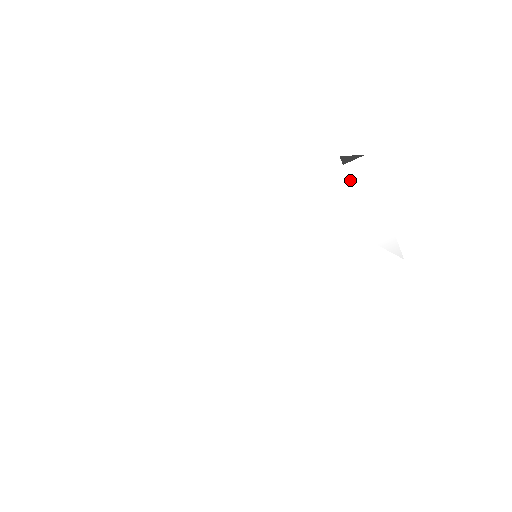
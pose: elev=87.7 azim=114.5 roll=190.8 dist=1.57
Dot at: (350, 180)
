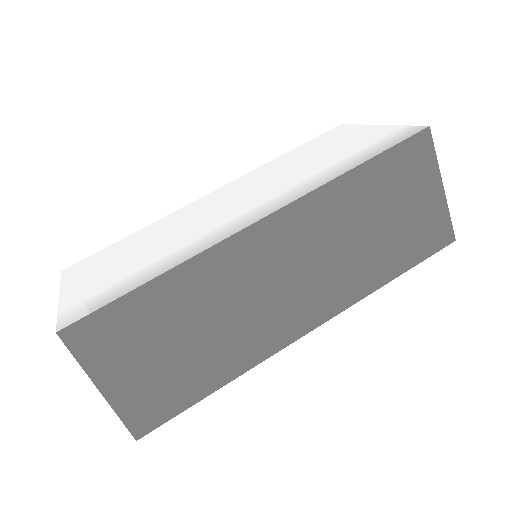
Dot at: (331, 135)
